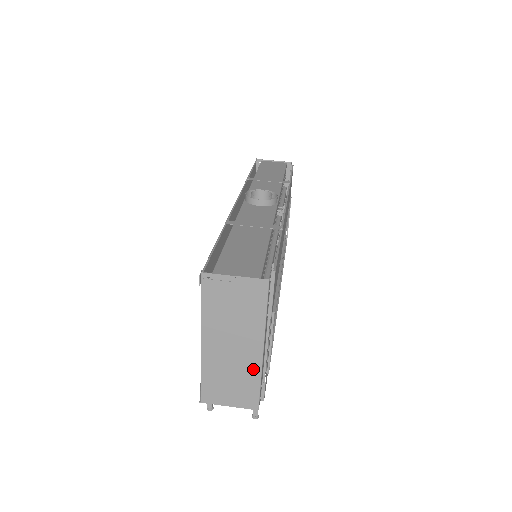
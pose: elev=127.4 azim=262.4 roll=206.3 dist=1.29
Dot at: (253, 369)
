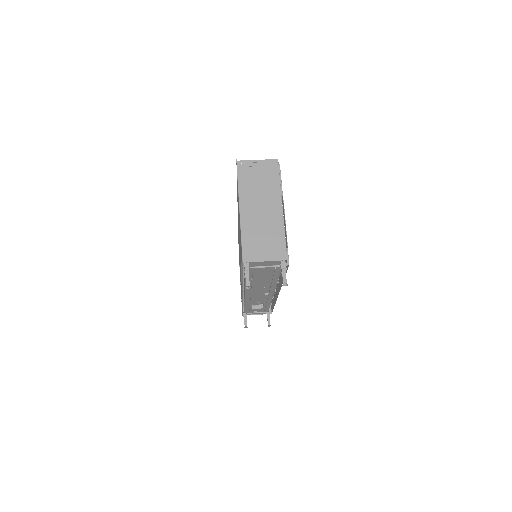
Dot at: (278, 224)
